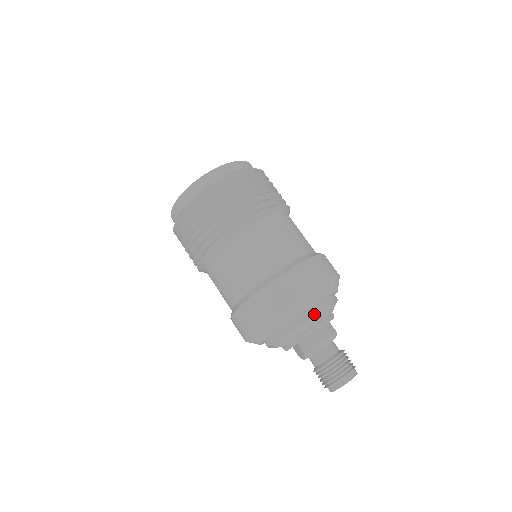
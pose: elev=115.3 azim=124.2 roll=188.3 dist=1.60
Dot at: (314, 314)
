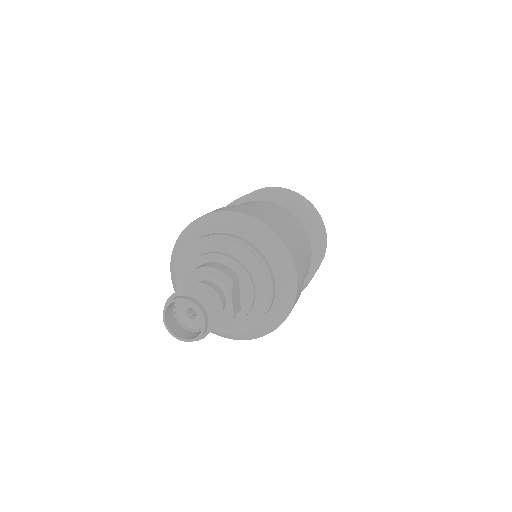
Dot at: (224, 238)
